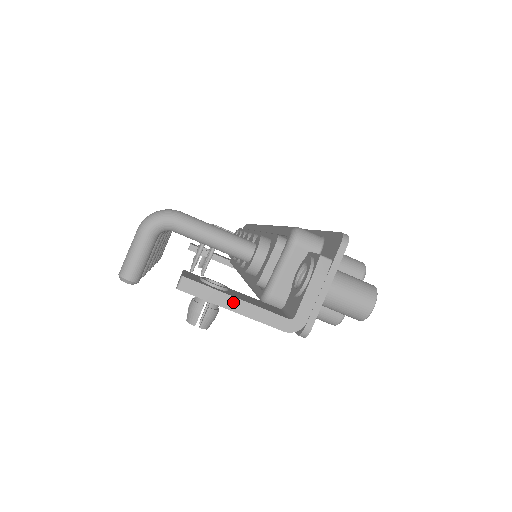
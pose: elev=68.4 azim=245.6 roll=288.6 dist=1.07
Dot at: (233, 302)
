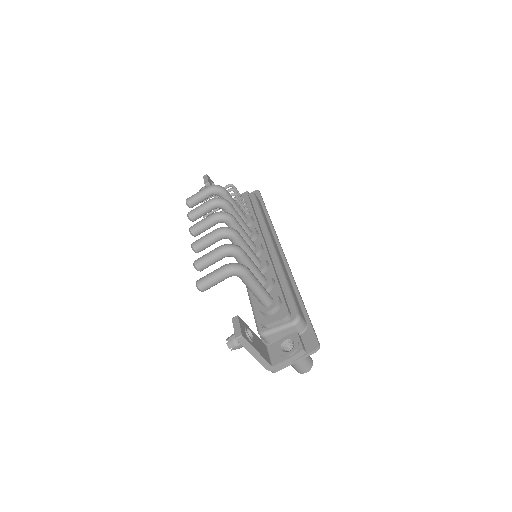
Dot at: (255, 352)
